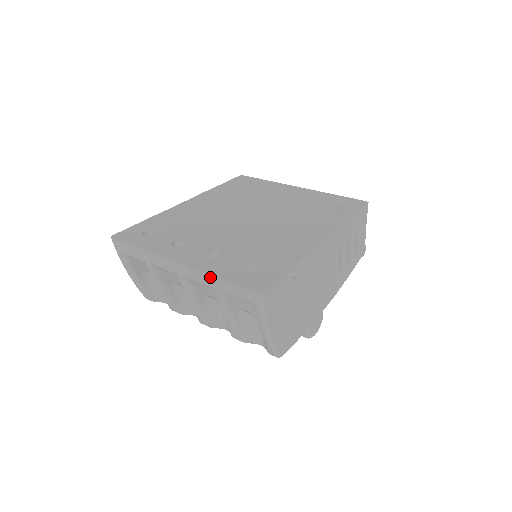
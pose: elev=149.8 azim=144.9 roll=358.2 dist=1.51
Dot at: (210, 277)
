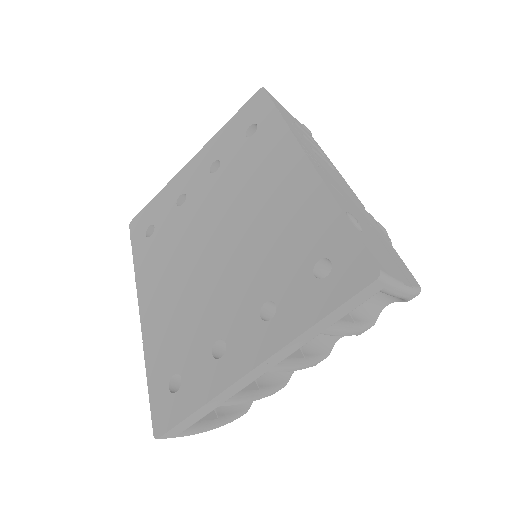
Dot at: (309, 332)
